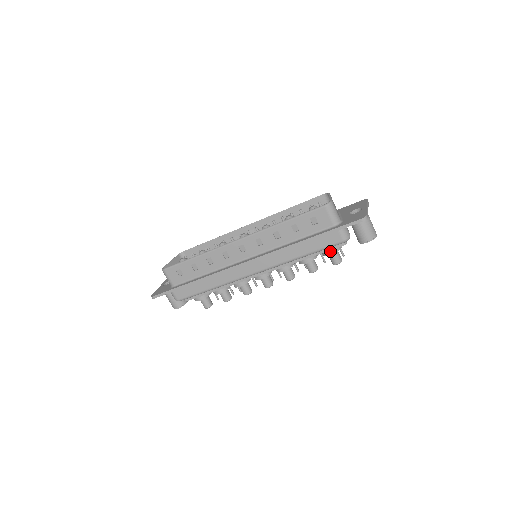
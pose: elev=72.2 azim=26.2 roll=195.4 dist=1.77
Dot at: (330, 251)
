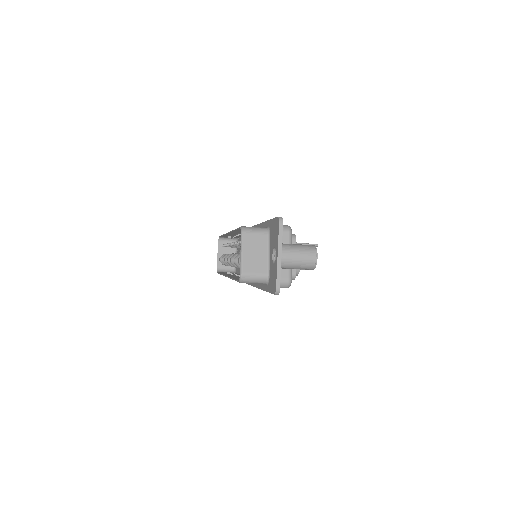
Dot at: occluded
